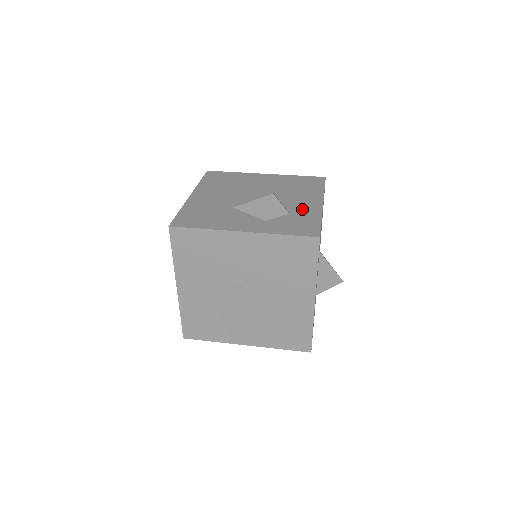
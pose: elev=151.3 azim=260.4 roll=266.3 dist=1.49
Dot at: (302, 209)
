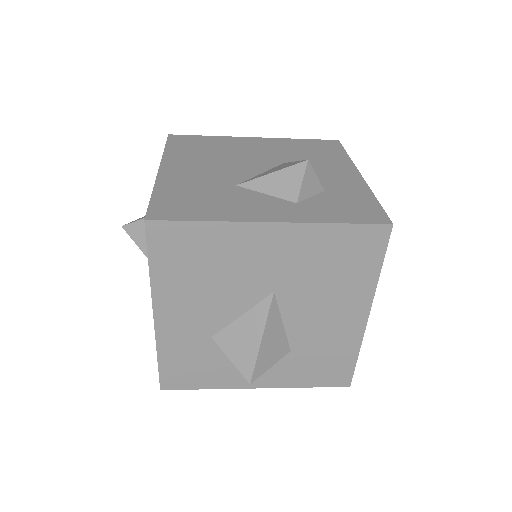
Dot at: (338, 183)
